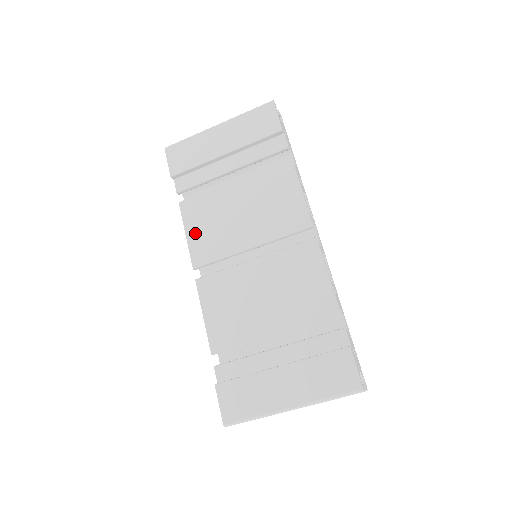
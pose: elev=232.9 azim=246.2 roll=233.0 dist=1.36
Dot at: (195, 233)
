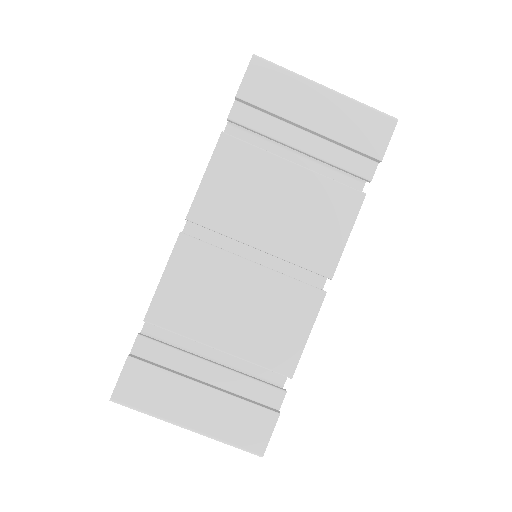
Dot at: (215, 183)
